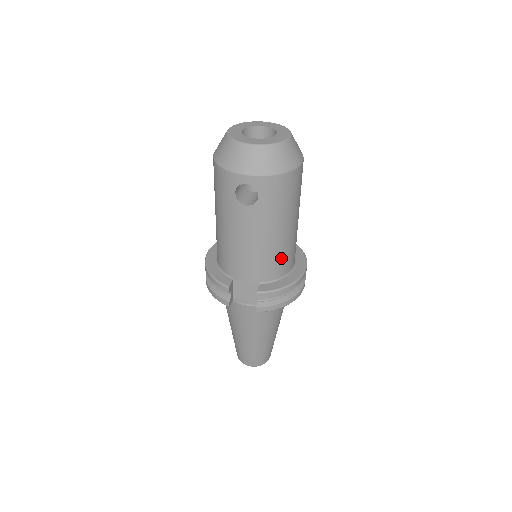
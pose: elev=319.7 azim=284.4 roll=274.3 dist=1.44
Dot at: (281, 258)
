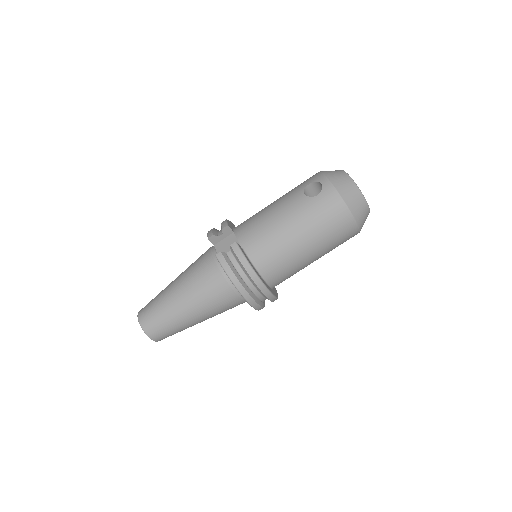
Dot at: (273, 252)
